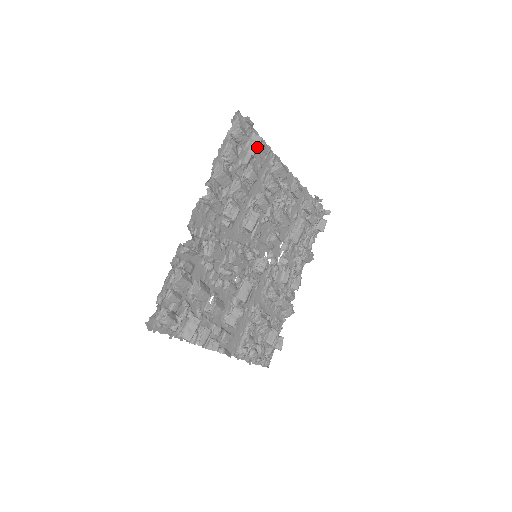
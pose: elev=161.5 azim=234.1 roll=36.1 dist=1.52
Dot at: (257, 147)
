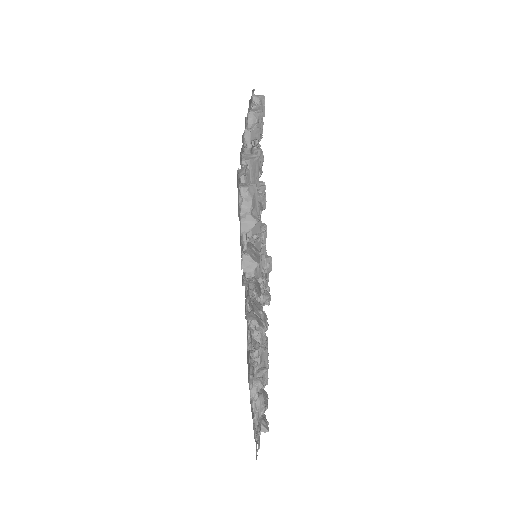
Dot at: (262, 137)
